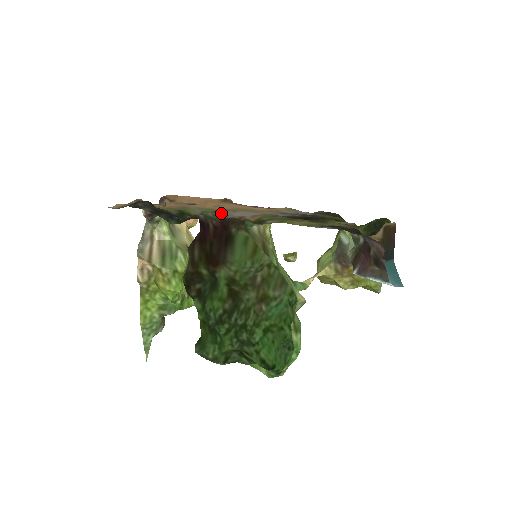
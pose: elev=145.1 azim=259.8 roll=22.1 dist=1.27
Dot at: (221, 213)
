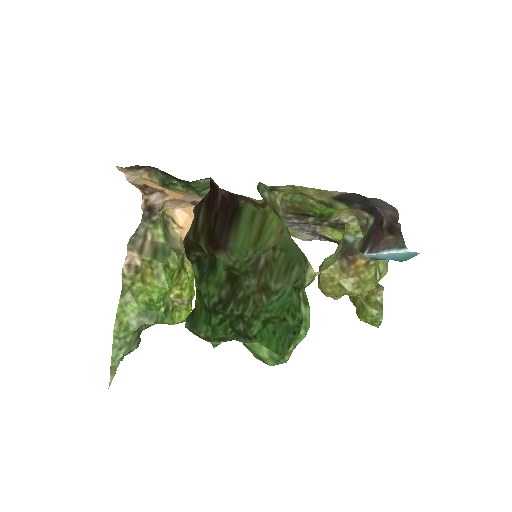
Dot at: occluded
